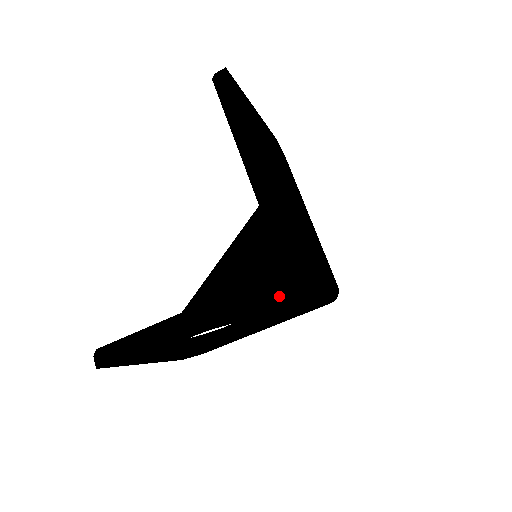
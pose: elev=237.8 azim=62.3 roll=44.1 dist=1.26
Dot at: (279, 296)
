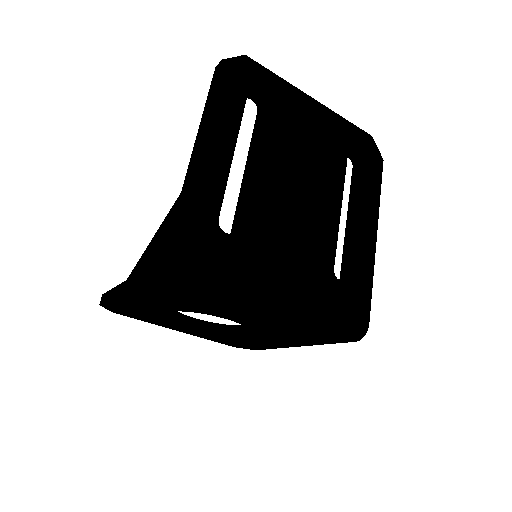
Dot at: (191, 291)
